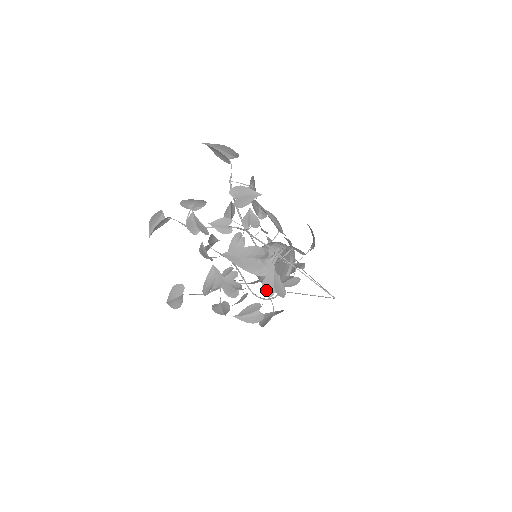
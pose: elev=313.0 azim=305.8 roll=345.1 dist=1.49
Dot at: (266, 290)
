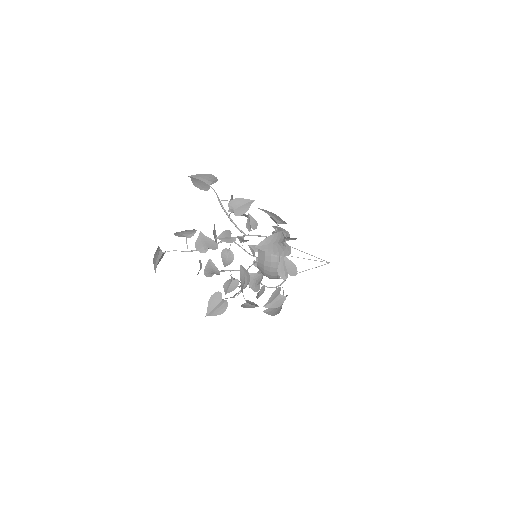
Dot at: (282, 274)
